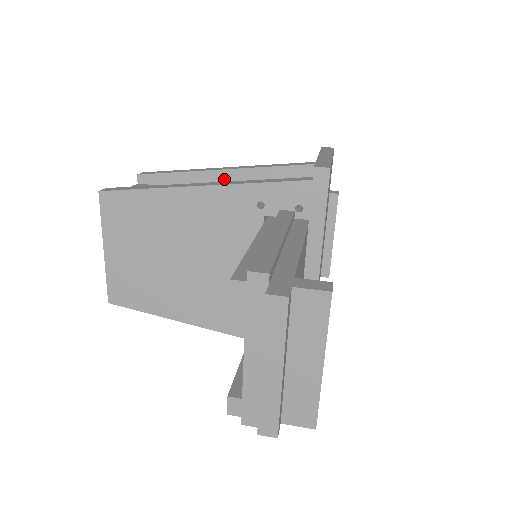
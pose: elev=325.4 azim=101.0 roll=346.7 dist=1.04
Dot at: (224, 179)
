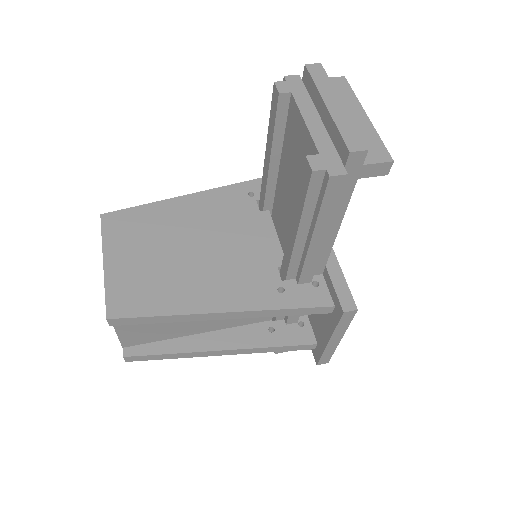
Dot at: occluded
